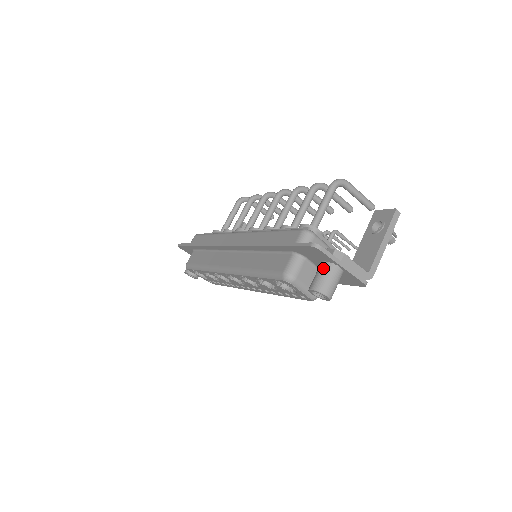
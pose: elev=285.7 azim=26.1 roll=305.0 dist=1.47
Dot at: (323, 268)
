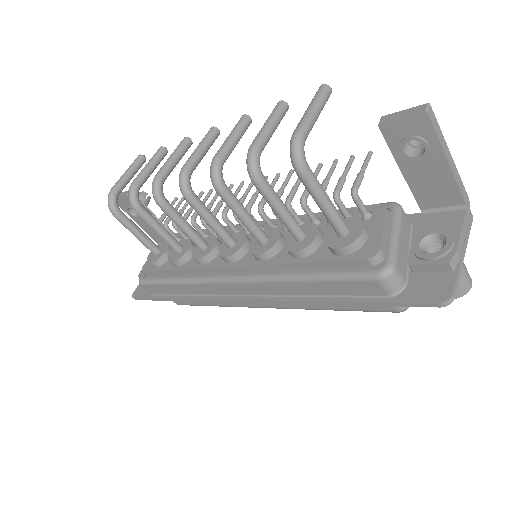
Dot at: occluded
